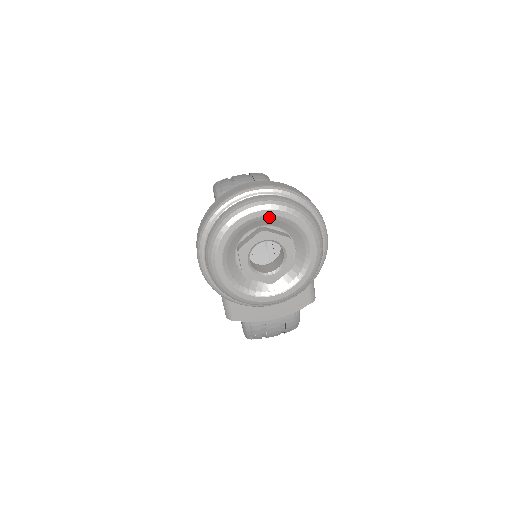
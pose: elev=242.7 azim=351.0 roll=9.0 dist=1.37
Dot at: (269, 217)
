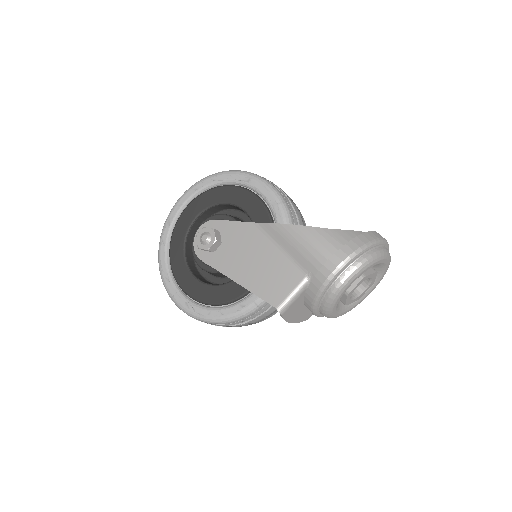
Dot at: (384, 266)
